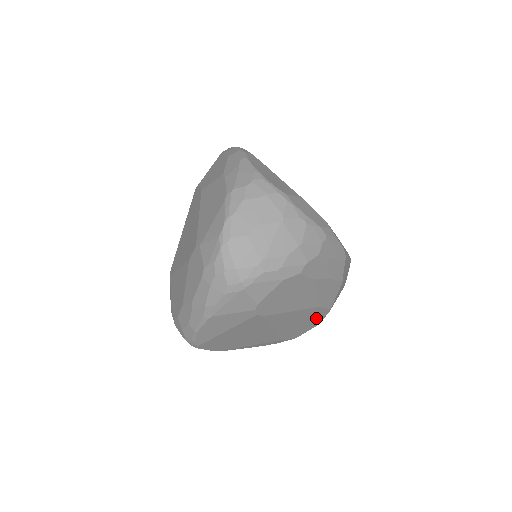
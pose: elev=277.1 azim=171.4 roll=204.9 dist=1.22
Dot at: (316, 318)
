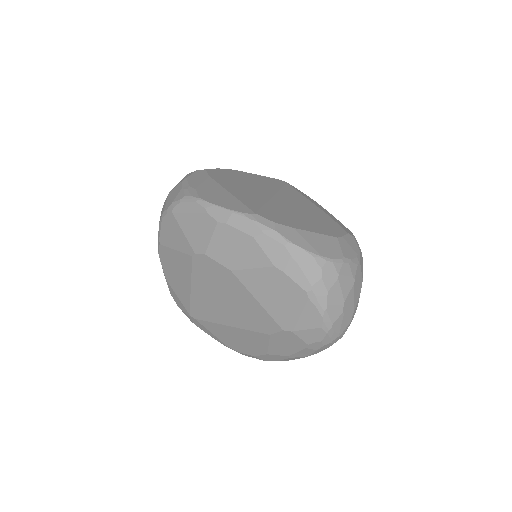
Dot at: occluded
